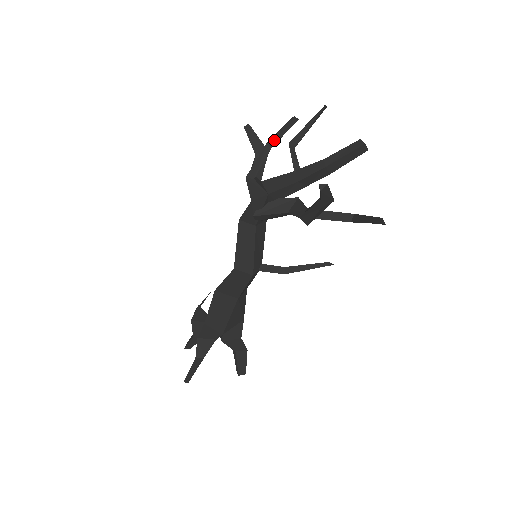
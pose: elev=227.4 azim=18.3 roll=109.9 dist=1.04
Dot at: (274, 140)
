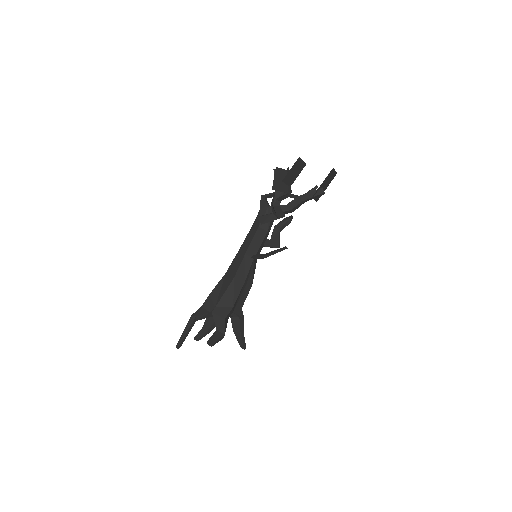
Dot at: (285, 193)
